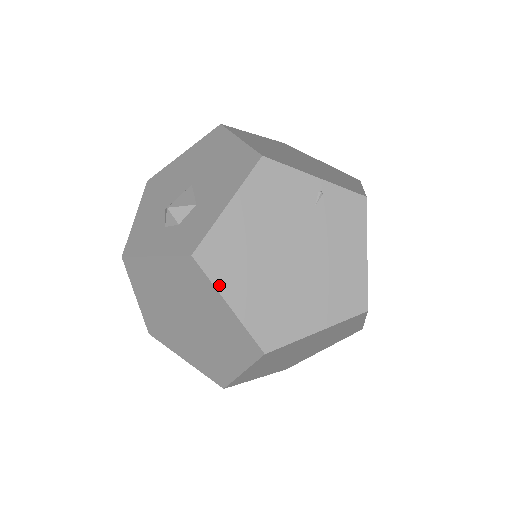
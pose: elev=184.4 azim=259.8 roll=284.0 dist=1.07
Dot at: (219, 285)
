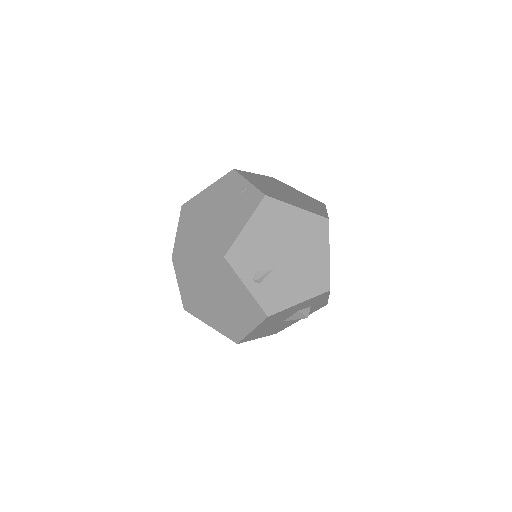
Dot at: (181, 220)
